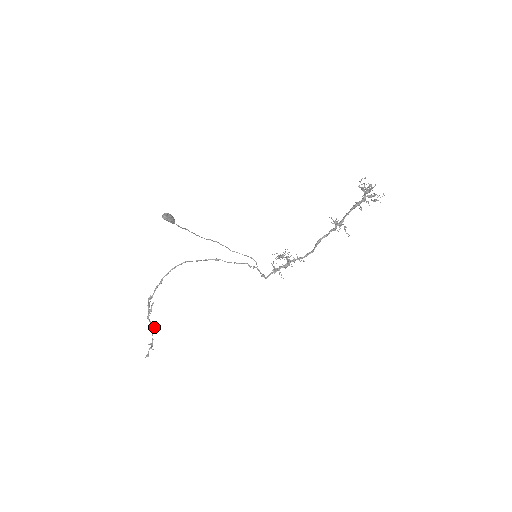
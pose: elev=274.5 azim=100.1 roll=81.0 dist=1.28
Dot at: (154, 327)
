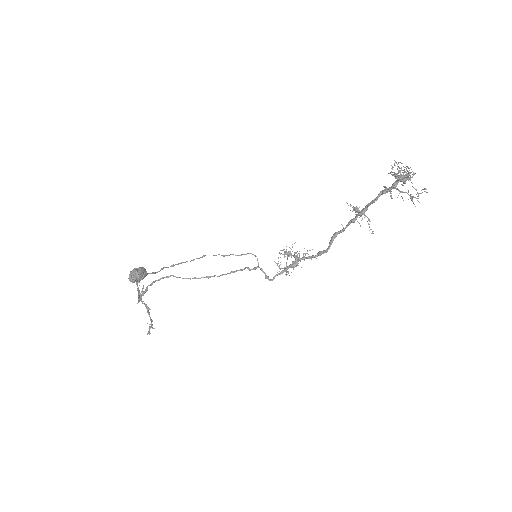
Dot at: (150, 309)
